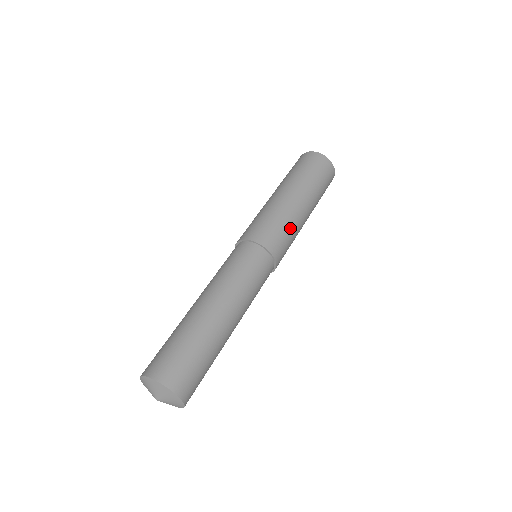
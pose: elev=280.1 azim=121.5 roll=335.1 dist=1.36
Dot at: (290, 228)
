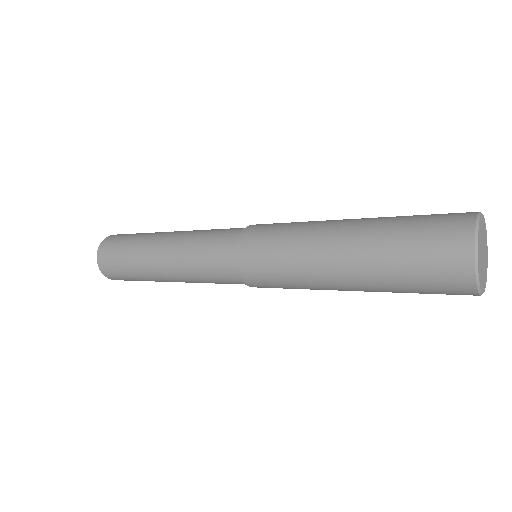
Dot at: (292, 283)
